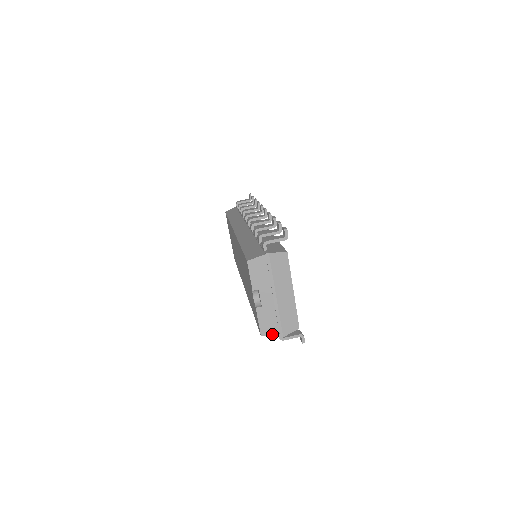
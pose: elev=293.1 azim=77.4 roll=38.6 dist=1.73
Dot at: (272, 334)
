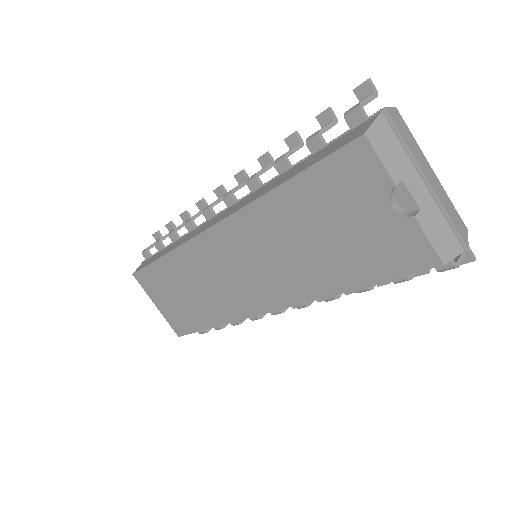
Dot at: (454, 253)
